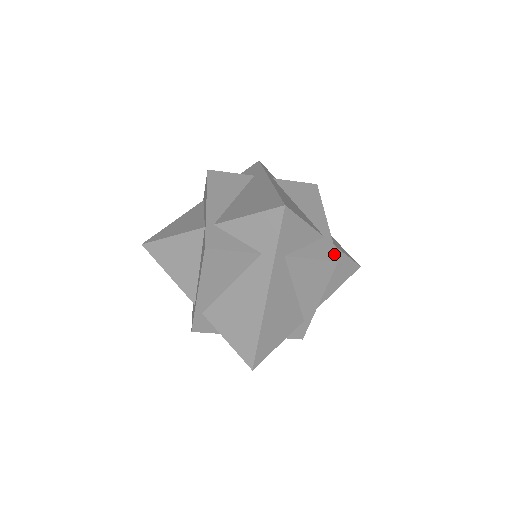
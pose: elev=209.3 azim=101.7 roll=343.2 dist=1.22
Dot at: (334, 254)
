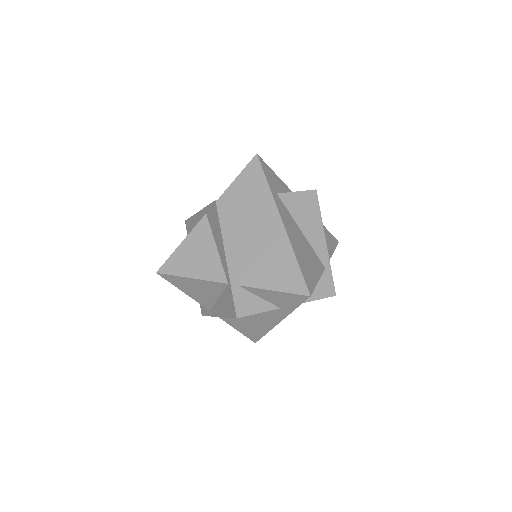
Dot at: (333, 288)
